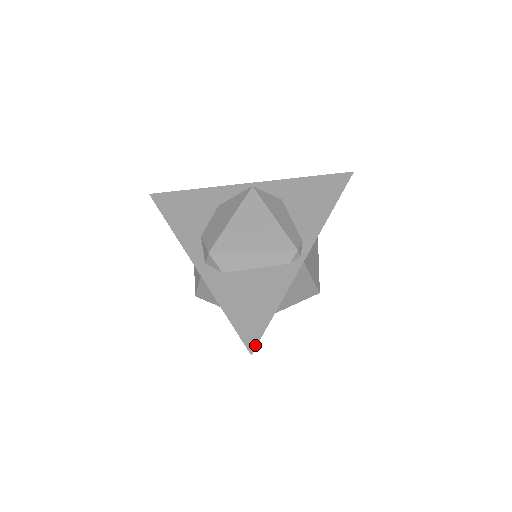
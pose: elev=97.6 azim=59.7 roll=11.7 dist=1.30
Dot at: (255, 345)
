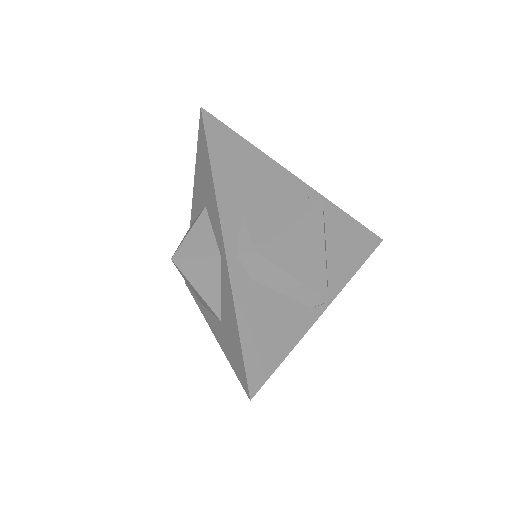
Dot at: (257, 389)
